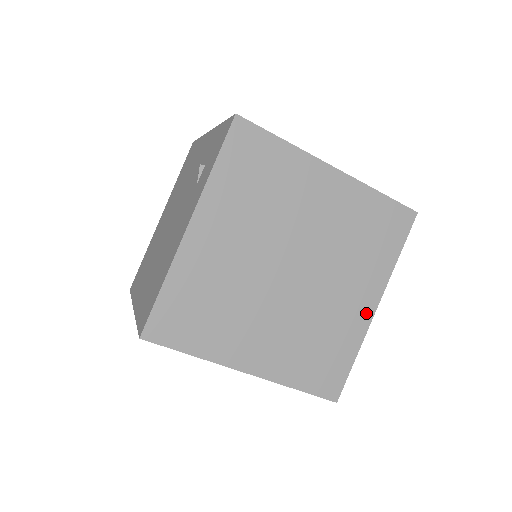
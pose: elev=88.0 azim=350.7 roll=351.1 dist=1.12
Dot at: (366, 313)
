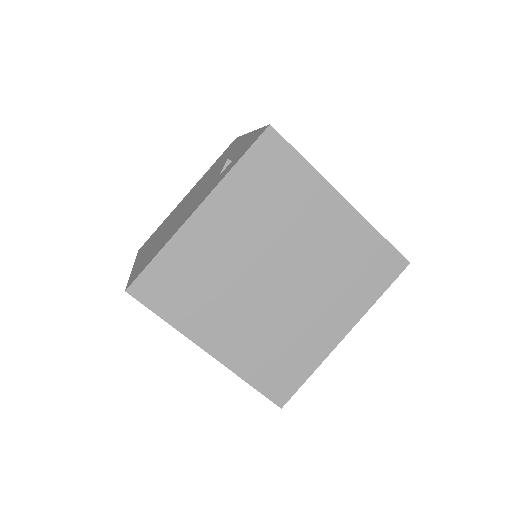
Dot at: (333, 337)
